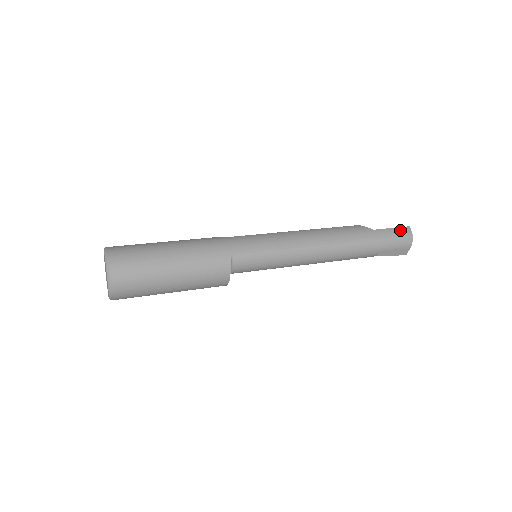
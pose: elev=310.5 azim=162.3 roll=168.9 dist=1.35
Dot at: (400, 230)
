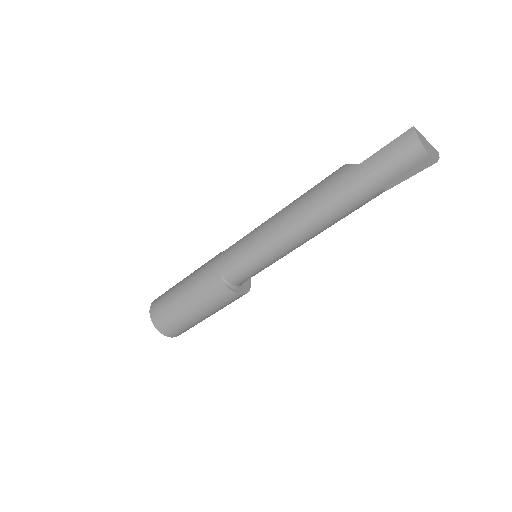
Dot at: (397, 143)
